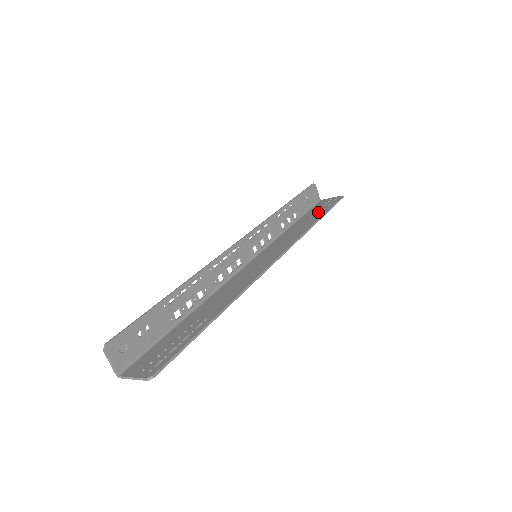
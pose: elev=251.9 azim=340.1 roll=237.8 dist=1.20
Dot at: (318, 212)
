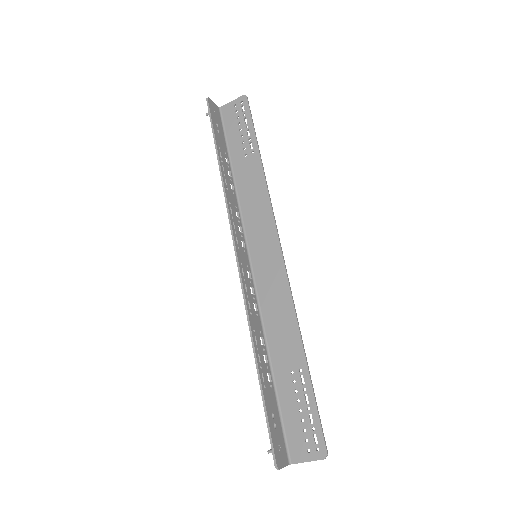
Dot at: (245, 141)
